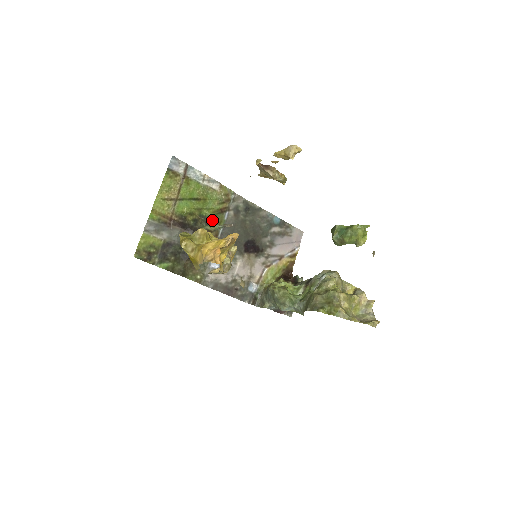
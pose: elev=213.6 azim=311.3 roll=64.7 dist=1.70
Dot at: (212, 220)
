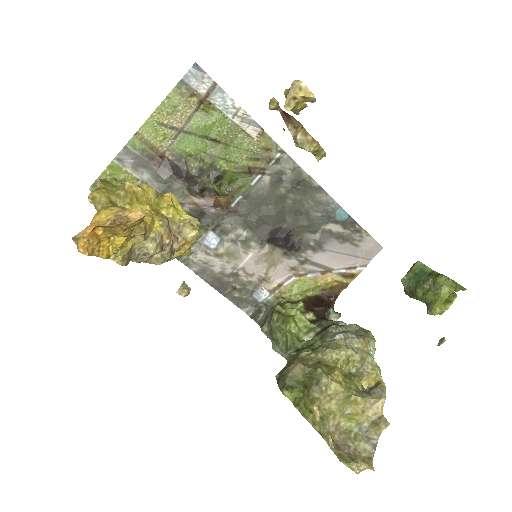
Dot at: (224, 178)
